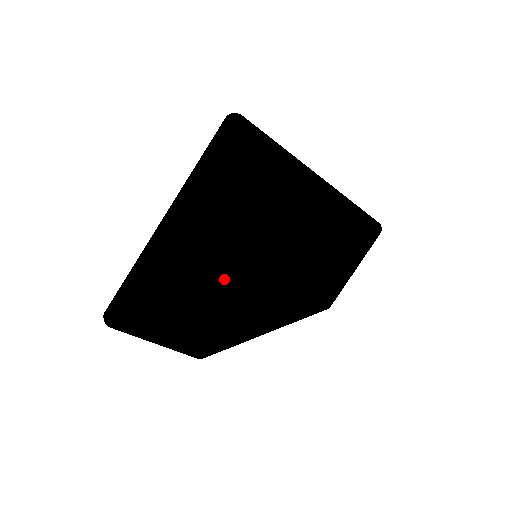
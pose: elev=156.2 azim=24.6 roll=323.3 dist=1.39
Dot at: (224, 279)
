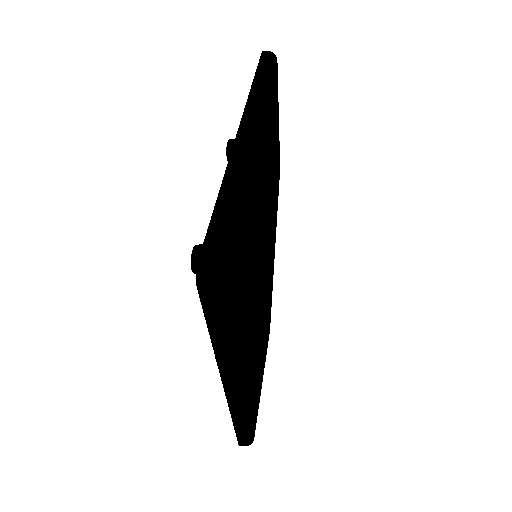
Dot at: (261, 305)
